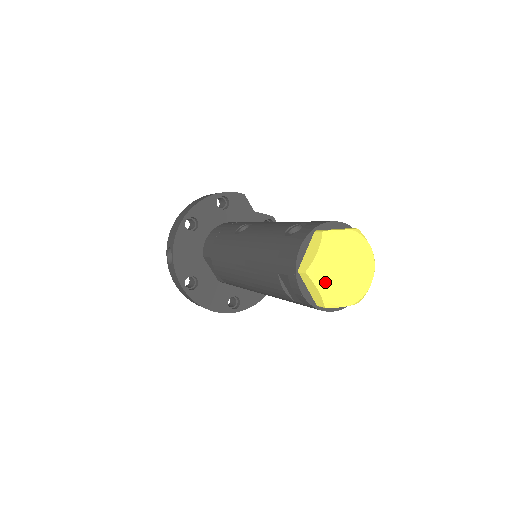
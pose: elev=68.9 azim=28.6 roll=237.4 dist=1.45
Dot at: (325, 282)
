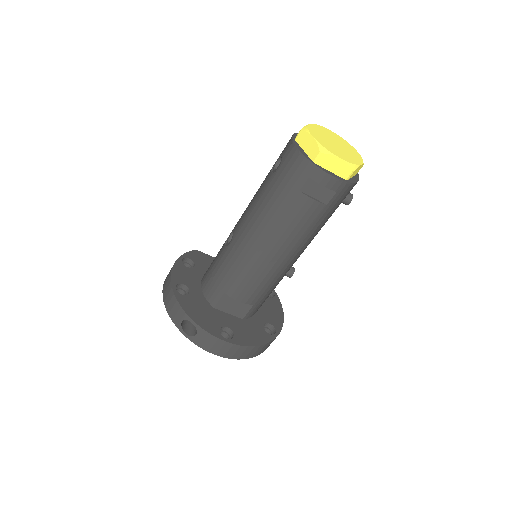
Dot at: (336, 153)
